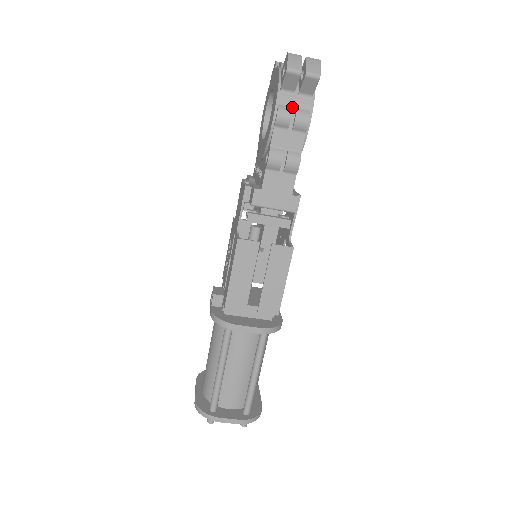
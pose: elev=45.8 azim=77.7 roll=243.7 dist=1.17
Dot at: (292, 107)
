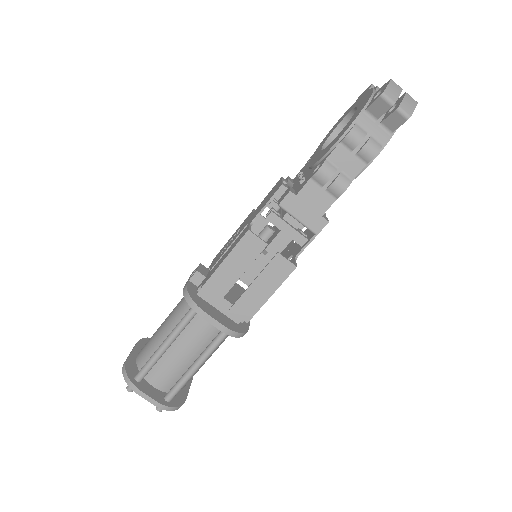
Dot at: (367, 133)
